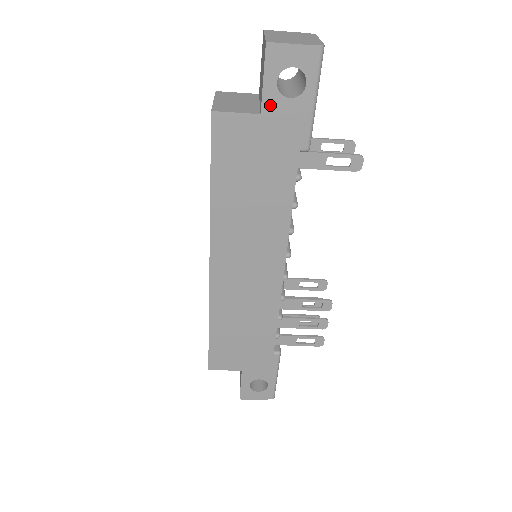
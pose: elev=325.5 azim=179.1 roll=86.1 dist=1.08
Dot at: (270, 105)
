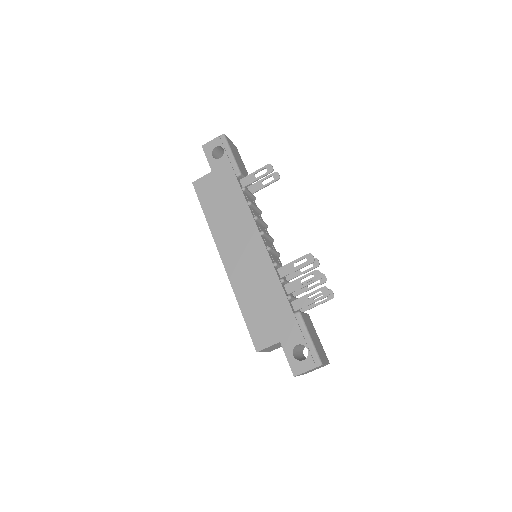
Dot at: (214, 166)
